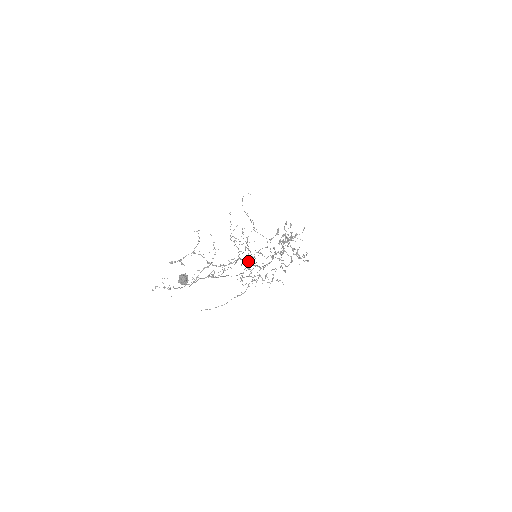
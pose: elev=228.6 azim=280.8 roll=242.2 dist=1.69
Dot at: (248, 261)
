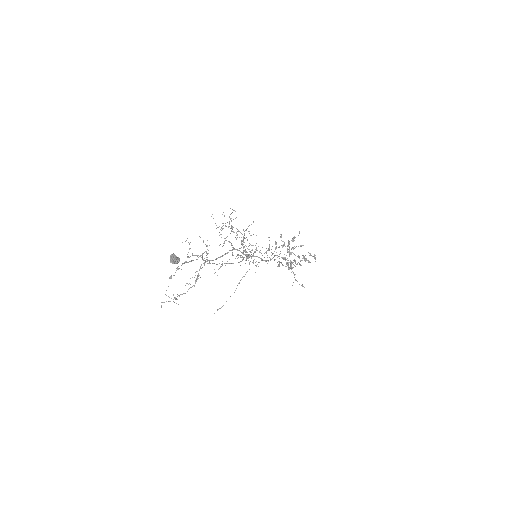
Dot at: (248, 258)
